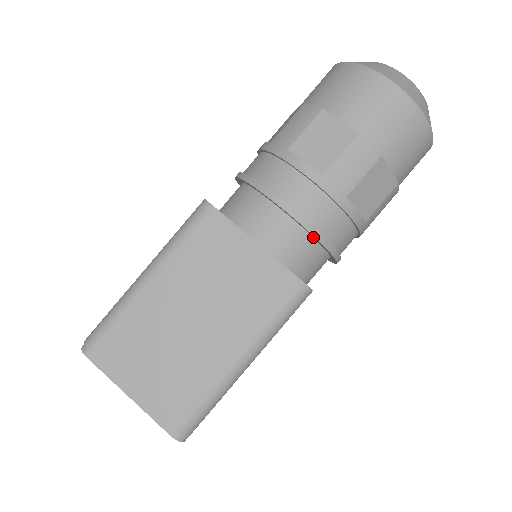
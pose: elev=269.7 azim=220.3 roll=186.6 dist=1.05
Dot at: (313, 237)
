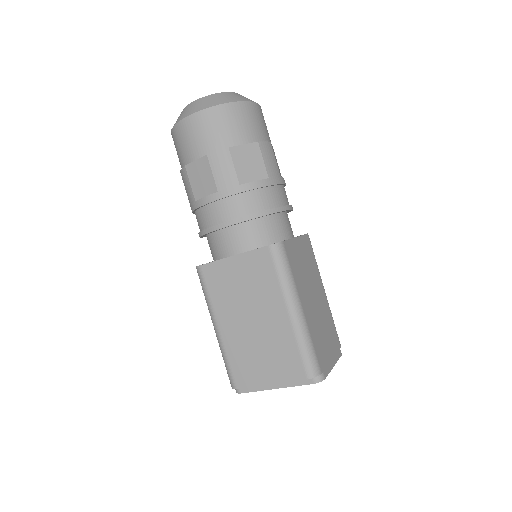
Dot at: (253, 219)
